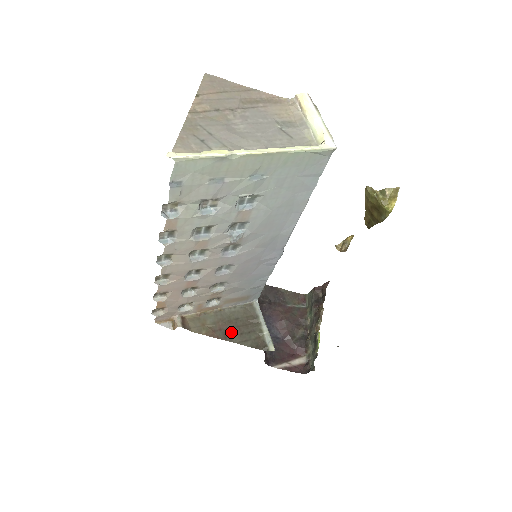
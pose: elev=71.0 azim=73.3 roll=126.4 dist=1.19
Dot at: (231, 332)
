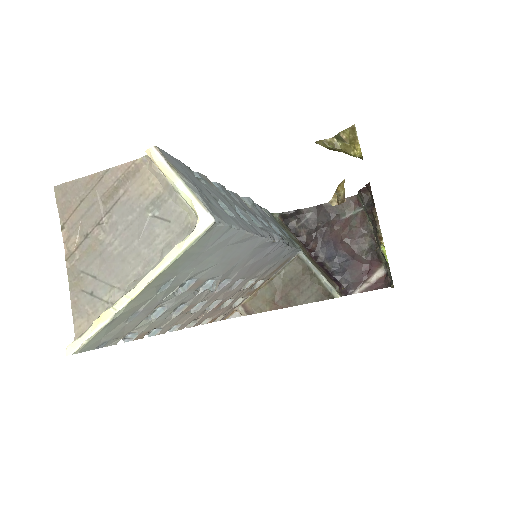
Dot at: (291, 296)
